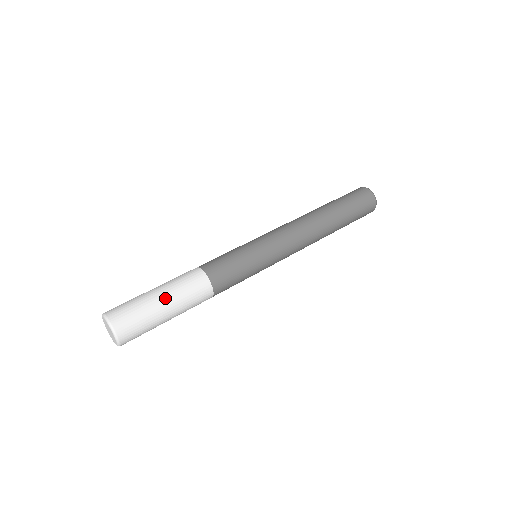
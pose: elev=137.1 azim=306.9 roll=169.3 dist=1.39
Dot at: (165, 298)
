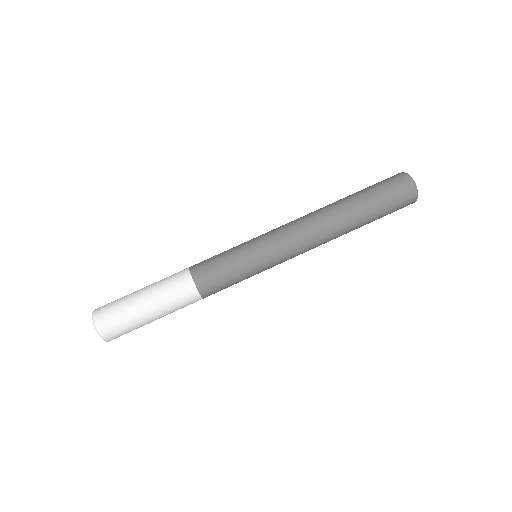
Dot at: (154, 313)
